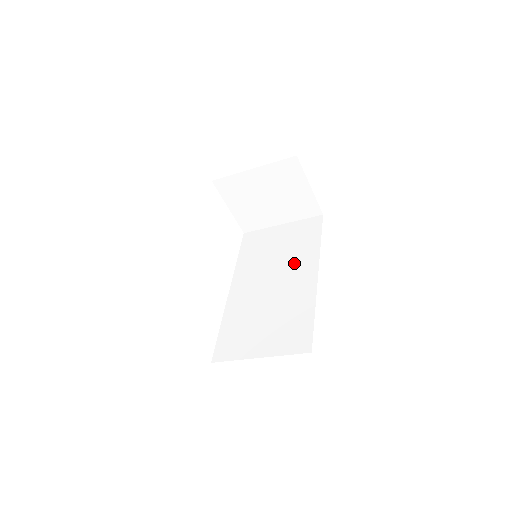
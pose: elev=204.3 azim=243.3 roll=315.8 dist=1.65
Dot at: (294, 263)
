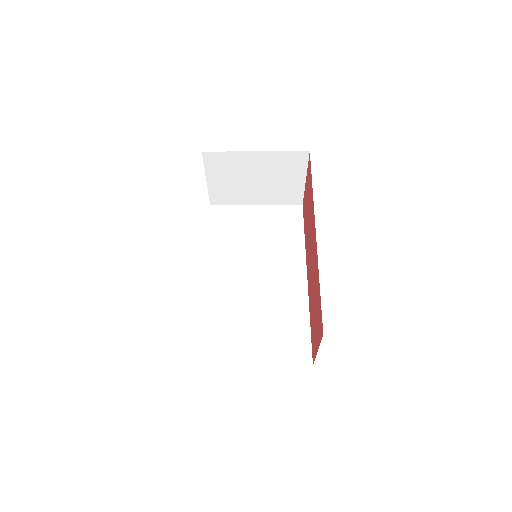
Dot at: (279, 258)
